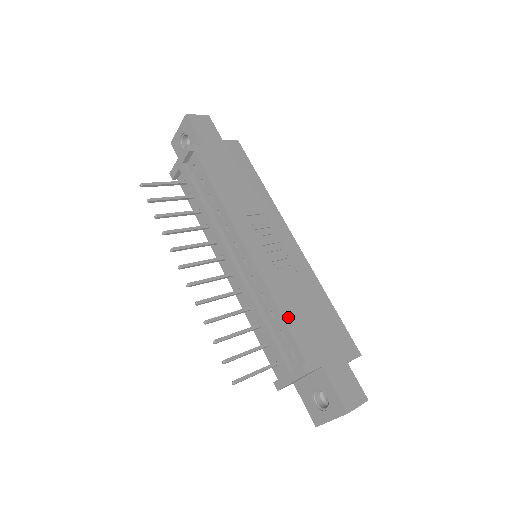
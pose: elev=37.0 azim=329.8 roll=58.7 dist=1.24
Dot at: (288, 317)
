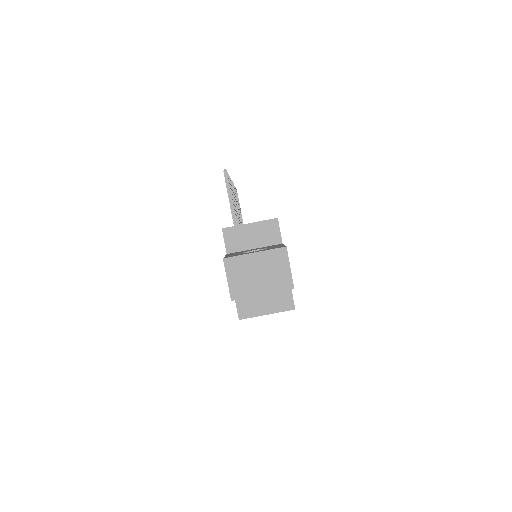
Dot at: occluded
